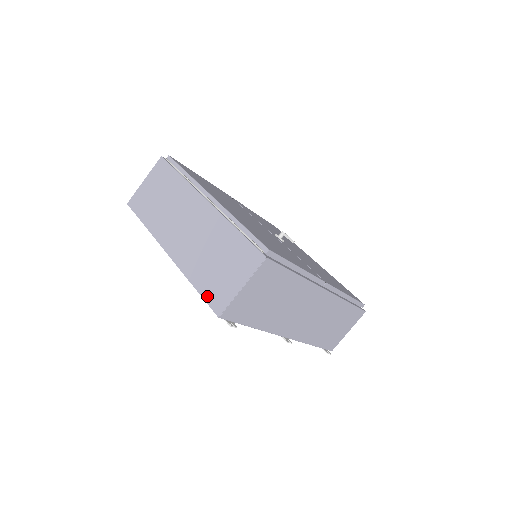
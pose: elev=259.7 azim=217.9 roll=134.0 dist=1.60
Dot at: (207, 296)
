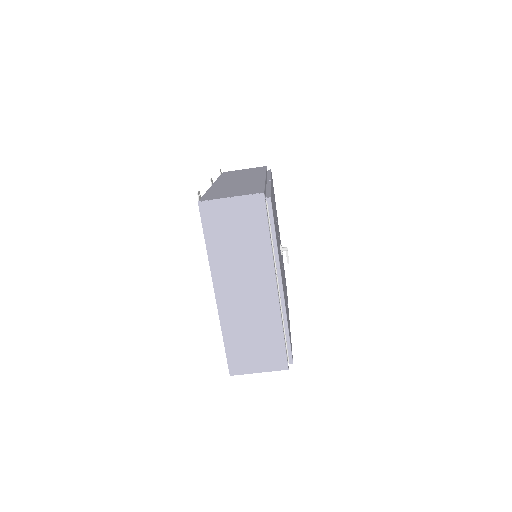
Dot at: (230, 357)
